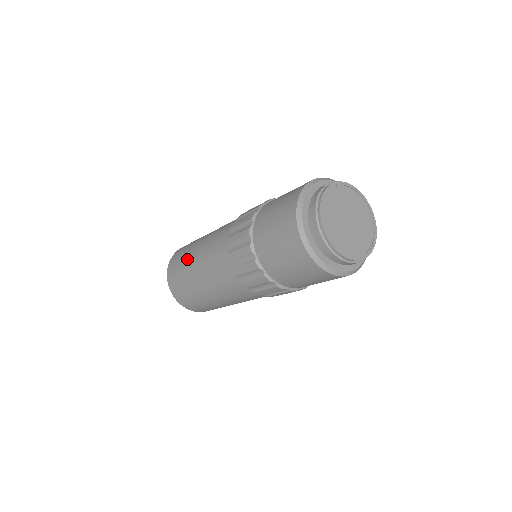
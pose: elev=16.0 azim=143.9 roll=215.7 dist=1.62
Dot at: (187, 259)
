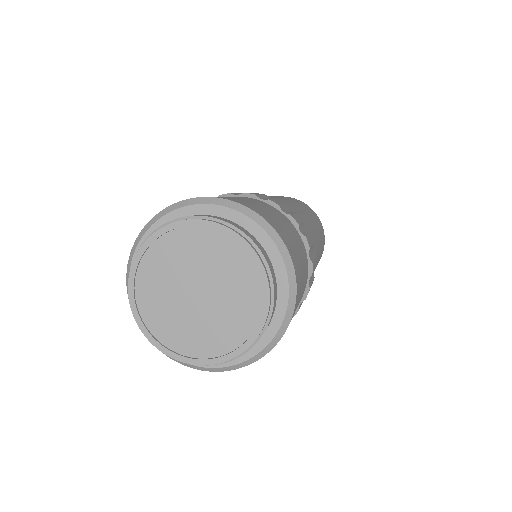
Dot at: occluded
